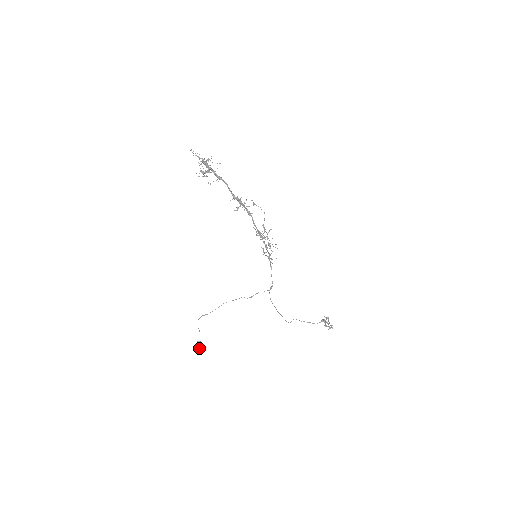
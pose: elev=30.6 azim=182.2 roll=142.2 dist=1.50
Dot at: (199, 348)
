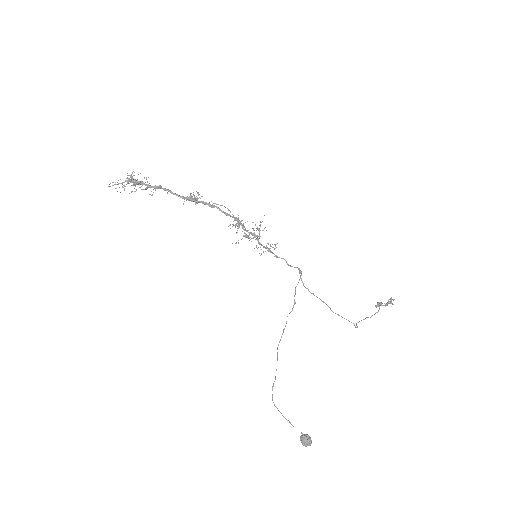
Dot at: (310, 444)
